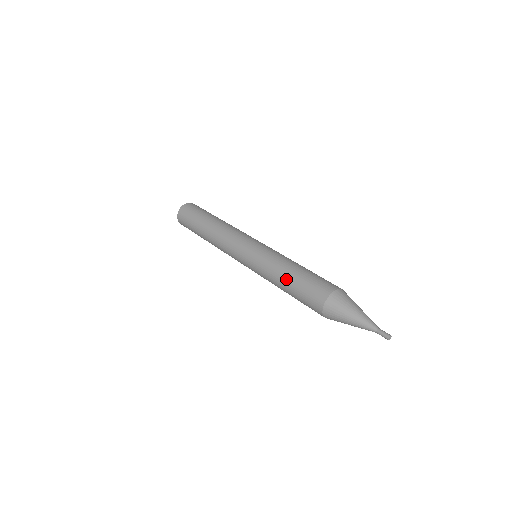
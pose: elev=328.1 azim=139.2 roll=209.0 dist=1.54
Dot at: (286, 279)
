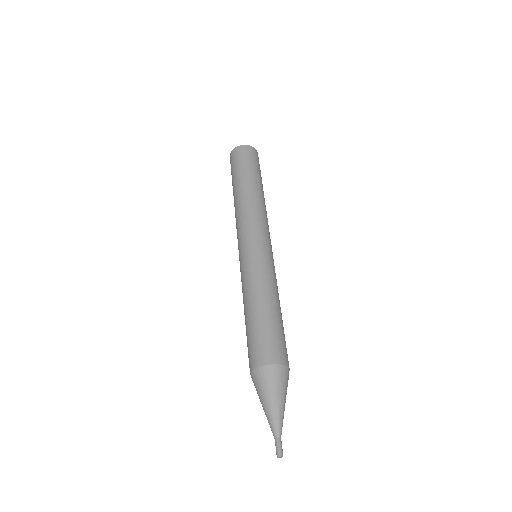
Dot at: (247, 311)
